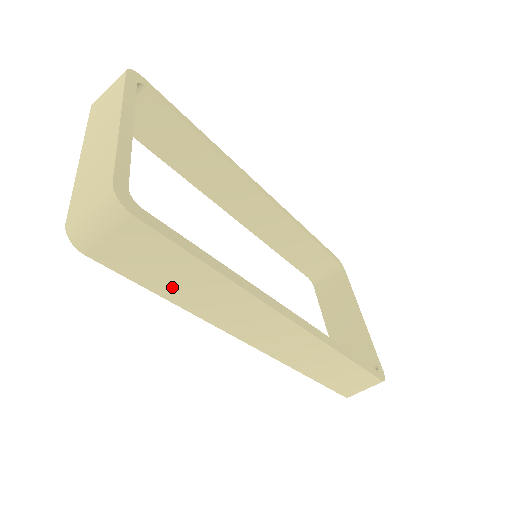
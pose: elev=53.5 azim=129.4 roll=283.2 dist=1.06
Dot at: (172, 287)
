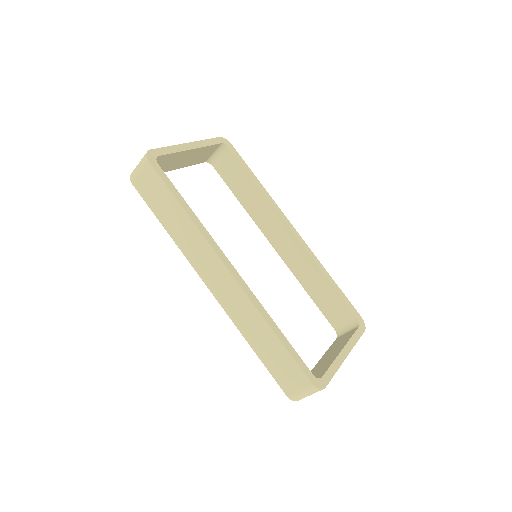
Dot at: (165, 217)
